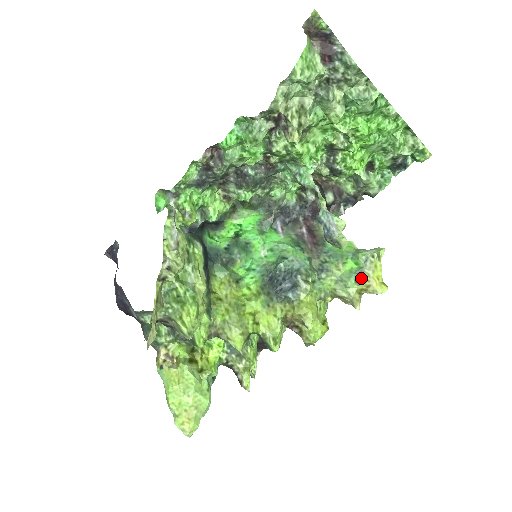
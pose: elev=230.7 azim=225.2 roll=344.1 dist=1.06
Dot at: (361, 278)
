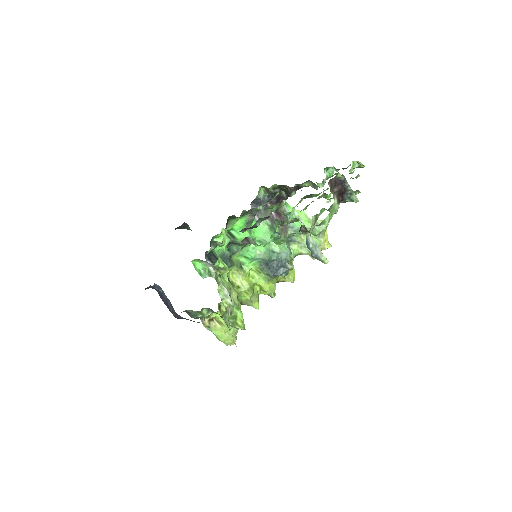
Dot at: occluded
